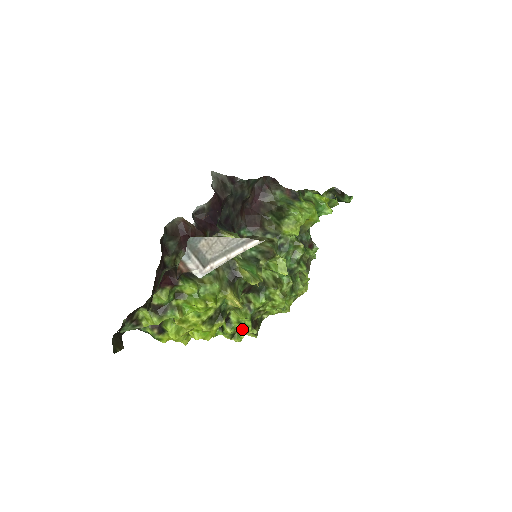
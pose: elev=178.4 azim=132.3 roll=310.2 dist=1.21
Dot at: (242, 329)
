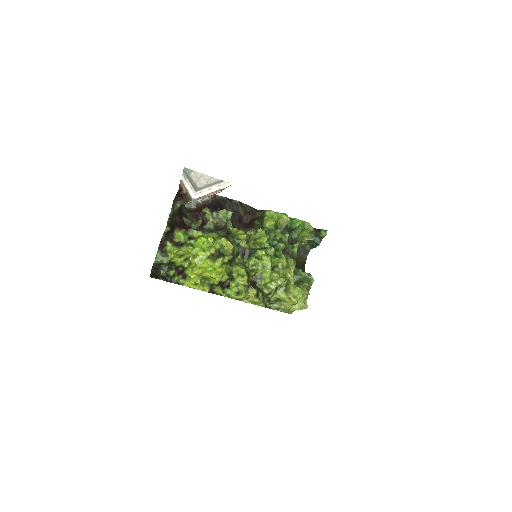
Dot at: (243, 285)
